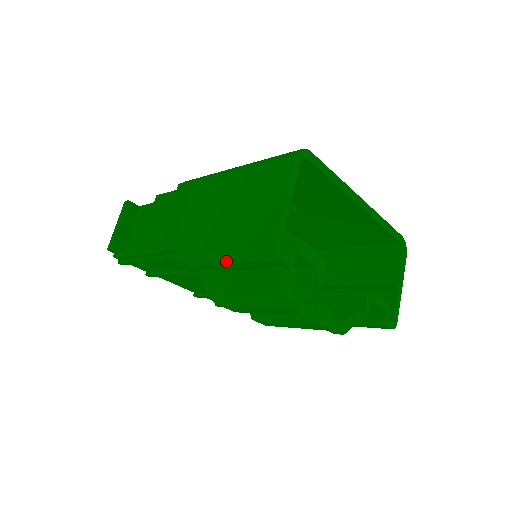
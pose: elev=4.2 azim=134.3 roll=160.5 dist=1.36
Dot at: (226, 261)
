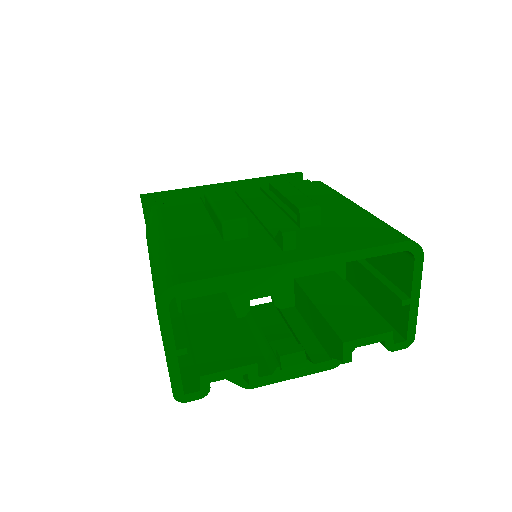
Dot at: occluded
